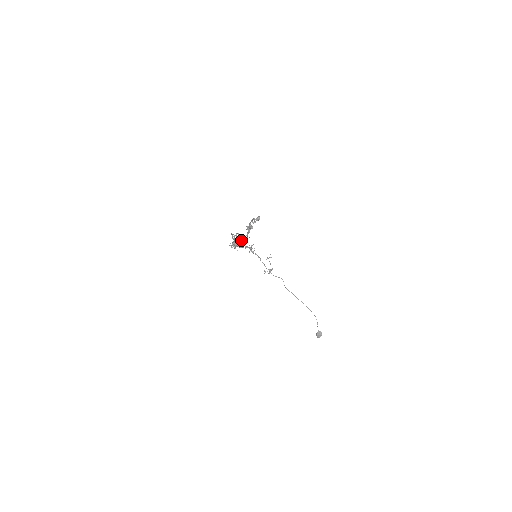
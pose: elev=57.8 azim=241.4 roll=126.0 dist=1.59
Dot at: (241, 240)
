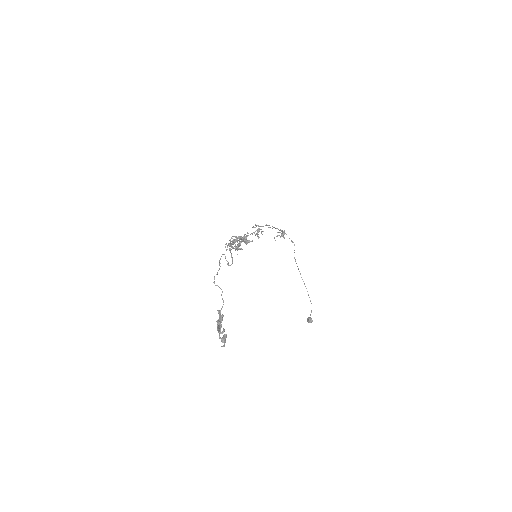
Dot at: occluded
